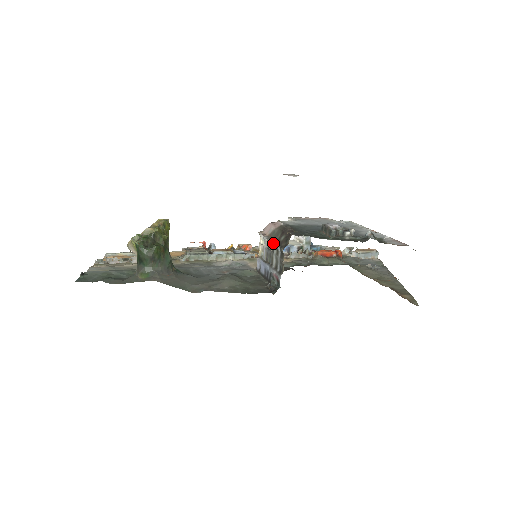
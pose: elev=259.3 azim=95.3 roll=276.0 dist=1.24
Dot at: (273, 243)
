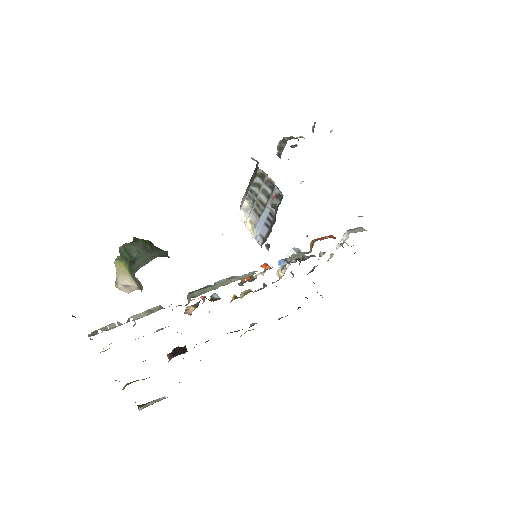
Dot at: (250, 187)
